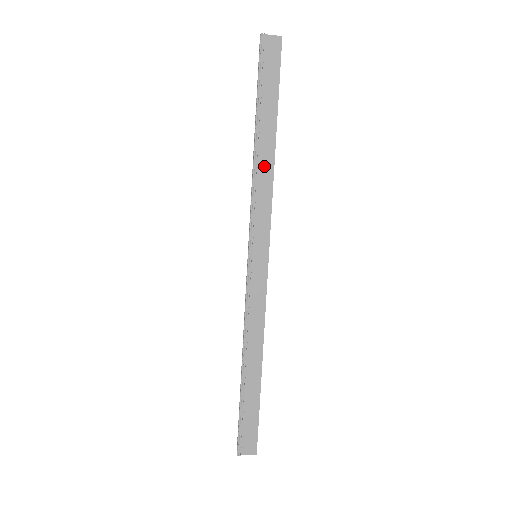
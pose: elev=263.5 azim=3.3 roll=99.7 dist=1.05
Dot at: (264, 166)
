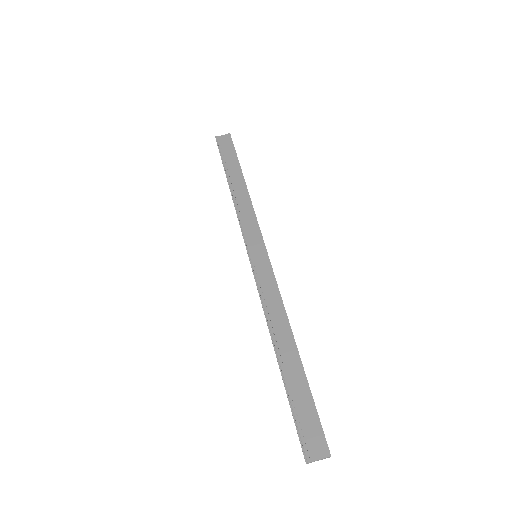
Dot at: (241, 198)
